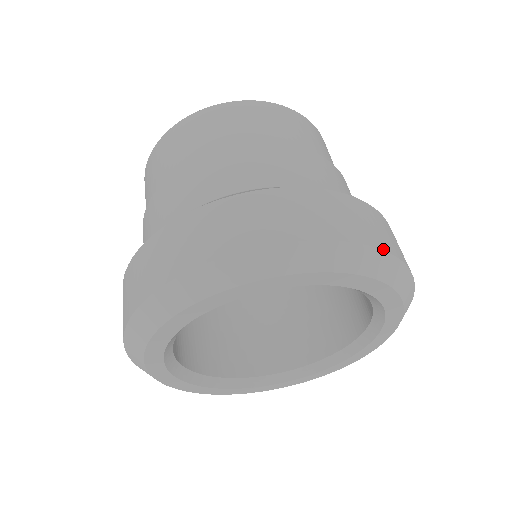
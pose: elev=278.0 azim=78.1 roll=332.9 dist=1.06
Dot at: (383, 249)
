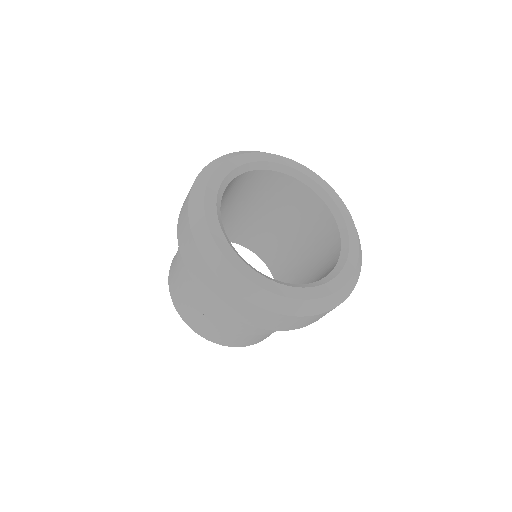
Dot at: occluded
